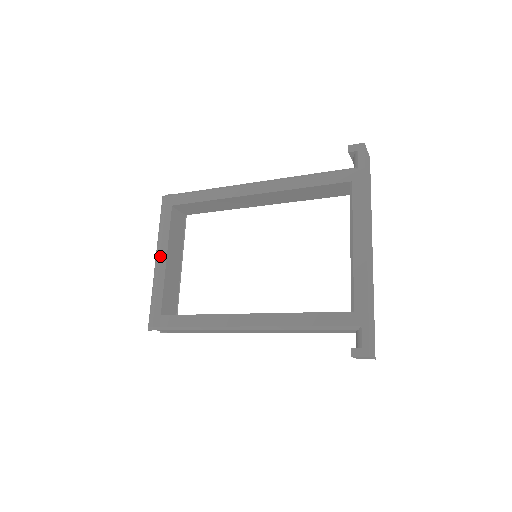
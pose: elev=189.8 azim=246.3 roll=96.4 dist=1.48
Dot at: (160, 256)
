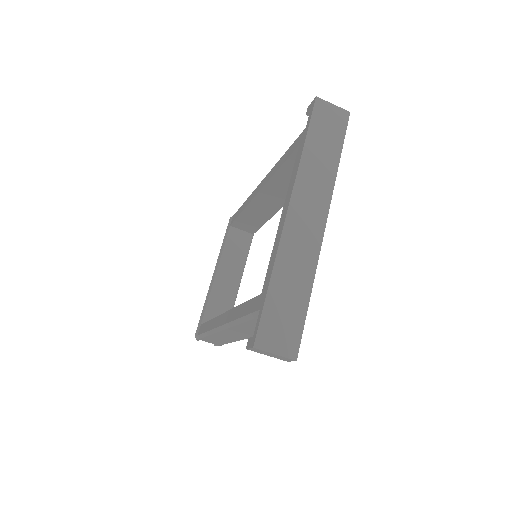
Dot at: (214, 272)
